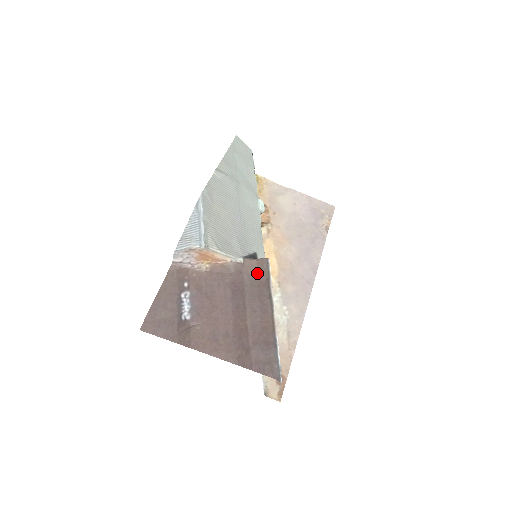
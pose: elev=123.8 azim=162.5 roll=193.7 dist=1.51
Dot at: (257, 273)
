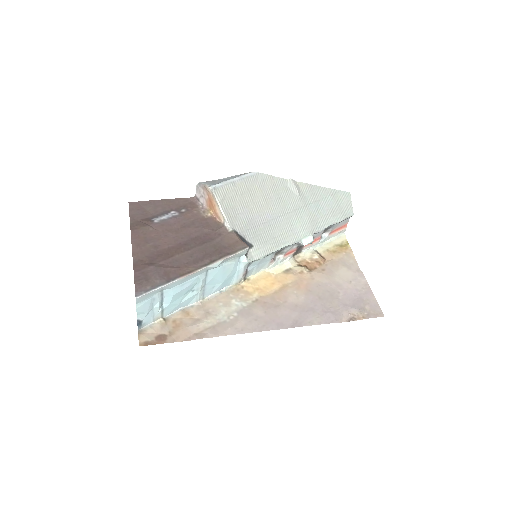
Dot at: (228, 245)
